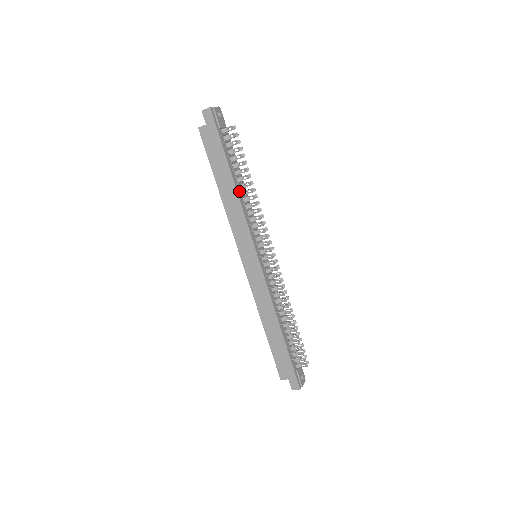
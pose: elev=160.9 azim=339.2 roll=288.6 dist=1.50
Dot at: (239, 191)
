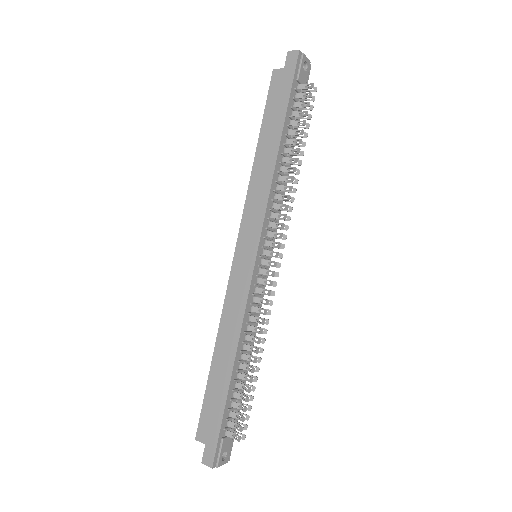
Dot at: (279, 163)
